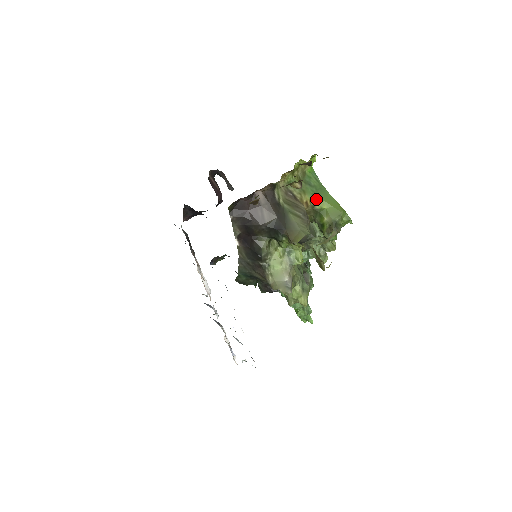
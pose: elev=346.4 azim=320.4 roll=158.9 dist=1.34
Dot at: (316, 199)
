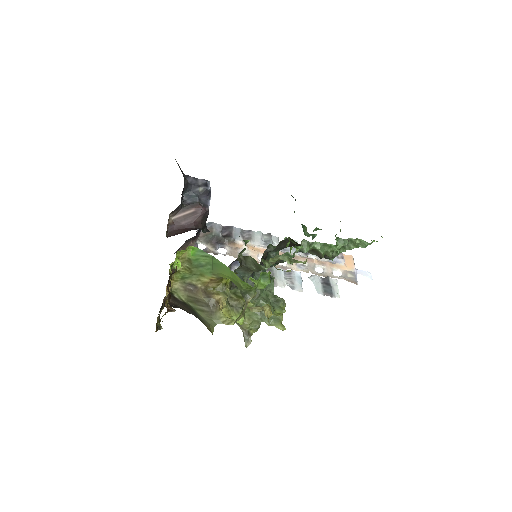
Dot at: (216, 274)
